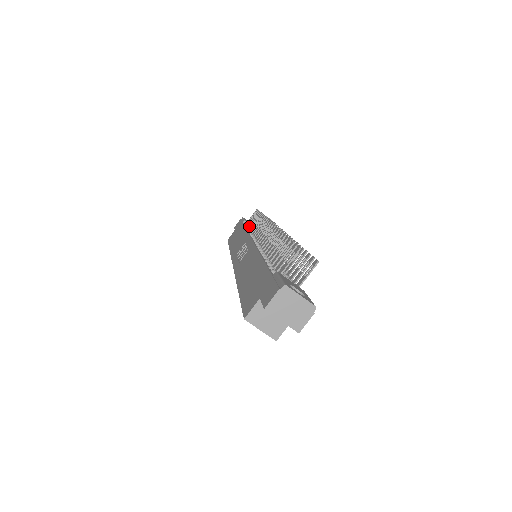
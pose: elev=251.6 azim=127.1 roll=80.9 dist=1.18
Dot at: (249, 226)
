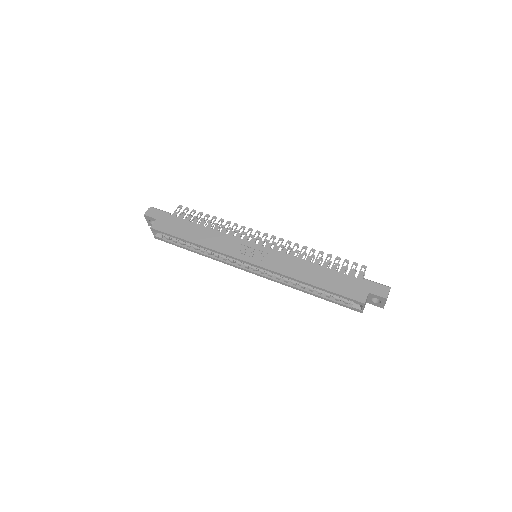
Dot at: (196, 223)
